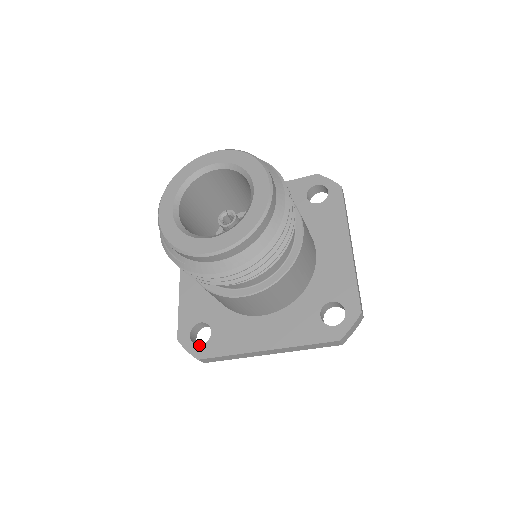
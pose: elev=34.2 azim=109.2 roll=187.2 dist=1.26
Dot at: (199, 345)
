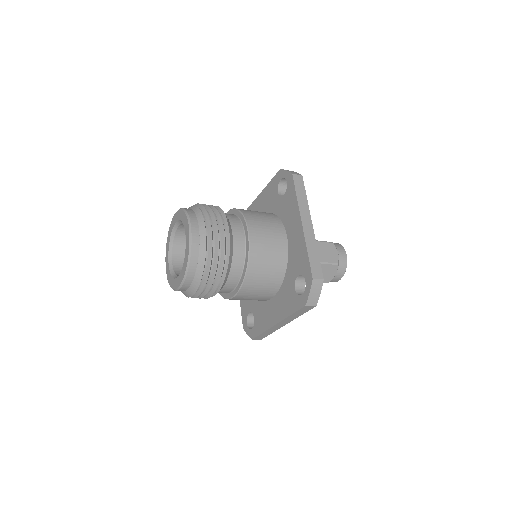
Dot at: (251, 329)
